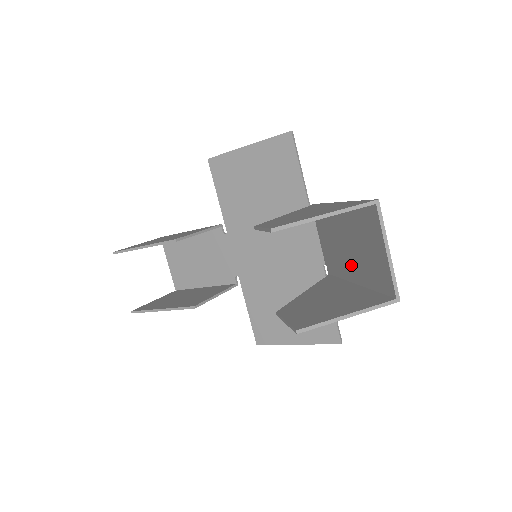
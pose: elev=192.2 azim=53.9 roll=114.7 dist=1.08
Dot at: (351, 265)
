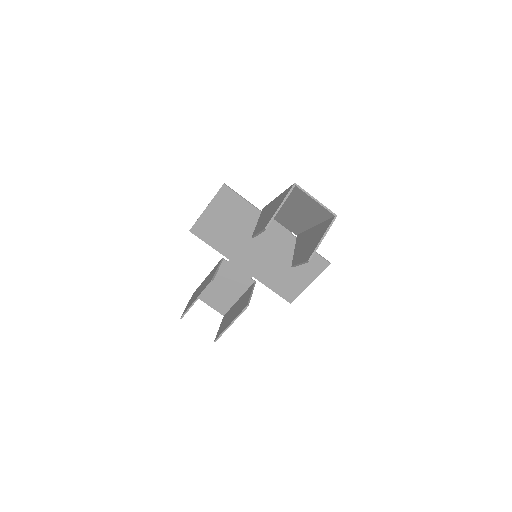
Dot at: (305, 220)
